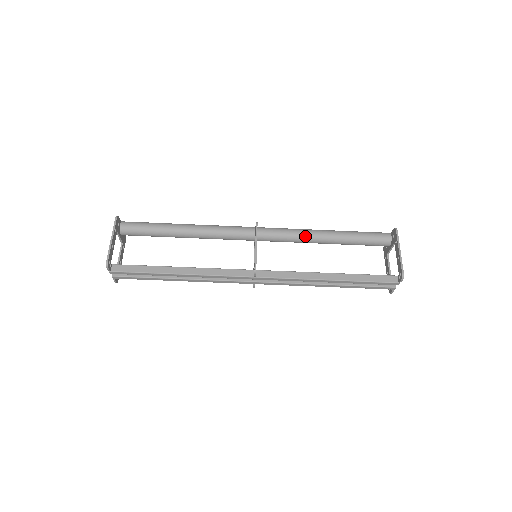
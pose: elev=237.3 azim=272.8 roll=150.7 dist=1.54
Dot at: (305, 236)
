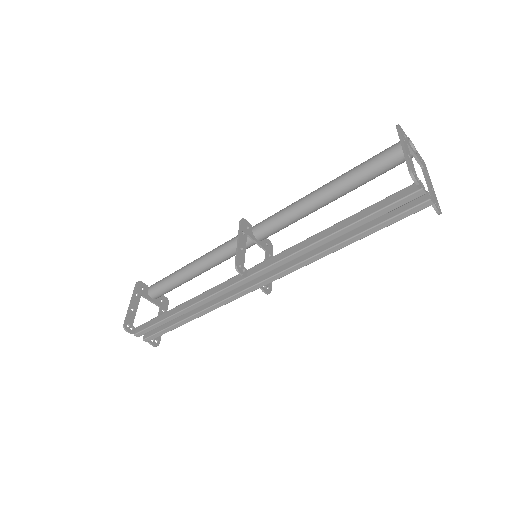
Dot at: (300, 205)
